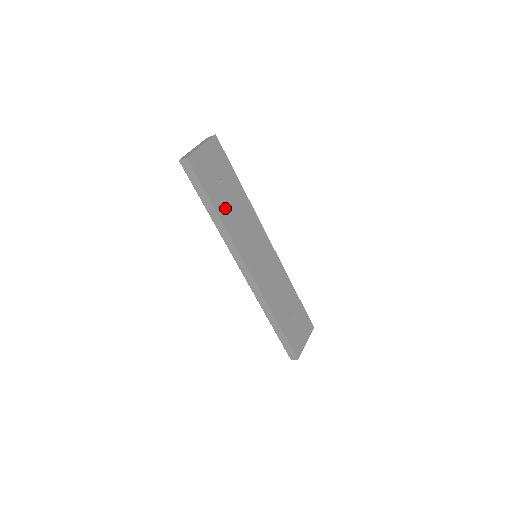
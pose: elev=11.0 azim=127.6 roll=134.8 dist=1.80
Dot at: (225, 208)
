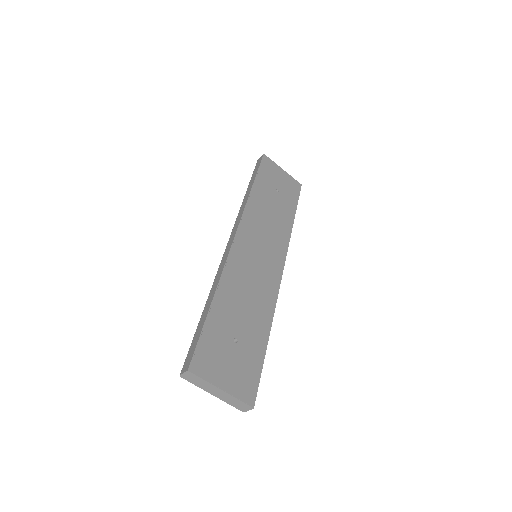
Dot at: (263, 197)
